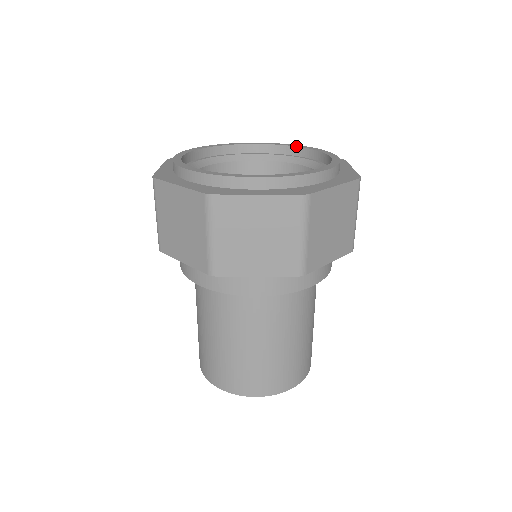
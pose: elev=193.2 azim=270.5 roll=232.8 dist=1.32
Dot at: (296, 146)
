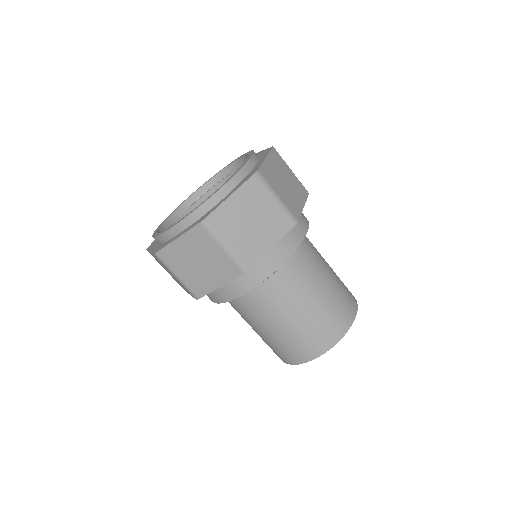
Dot at: (241, 157)
